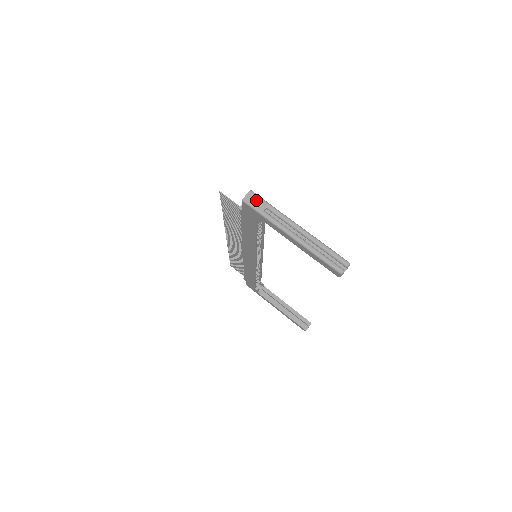
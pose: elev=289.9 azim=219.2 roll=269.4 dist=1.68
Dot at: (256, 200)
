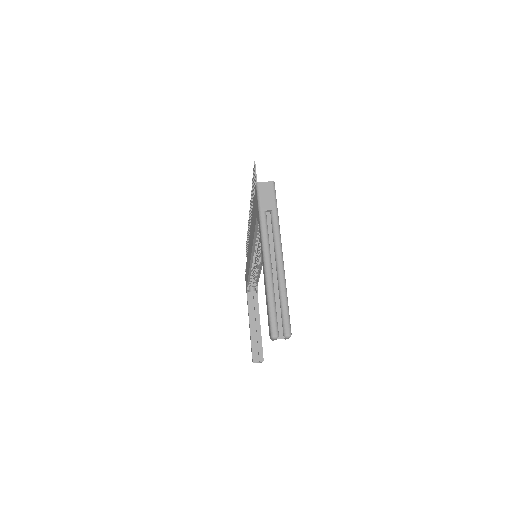
Dot at: (269, 195)
